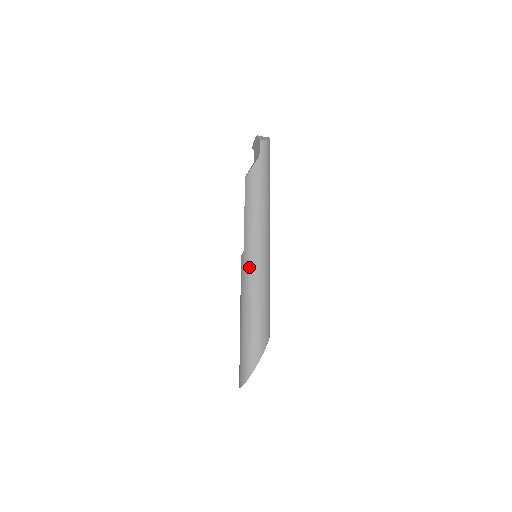
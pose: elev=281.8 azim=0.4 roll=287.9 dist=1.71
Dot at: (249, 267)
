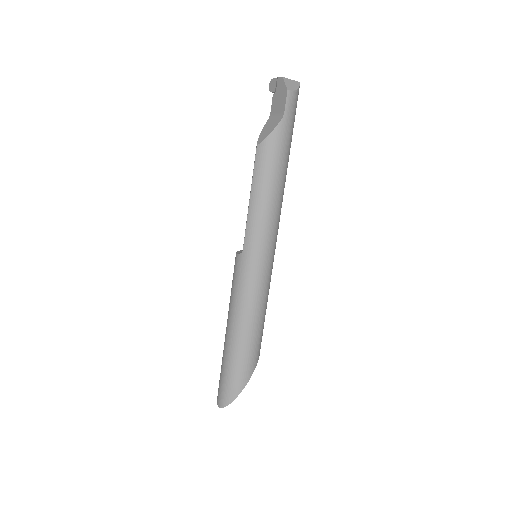
Dot at: (248, 276)
